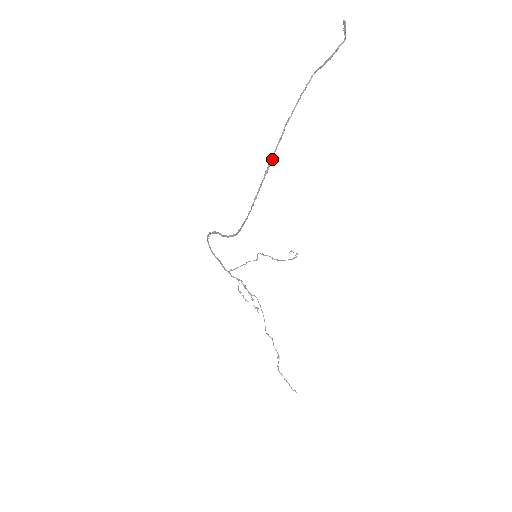
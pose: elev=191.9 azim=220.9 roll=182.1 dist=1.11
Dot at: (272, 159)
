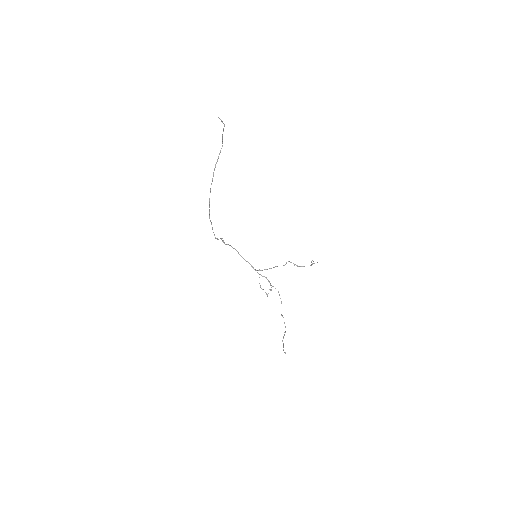
Dot at: (210, 191)
